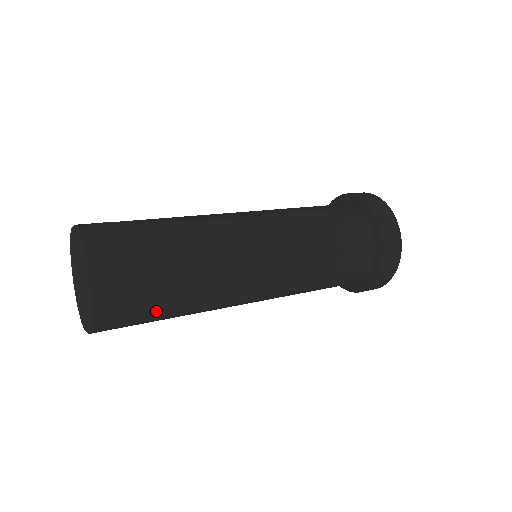
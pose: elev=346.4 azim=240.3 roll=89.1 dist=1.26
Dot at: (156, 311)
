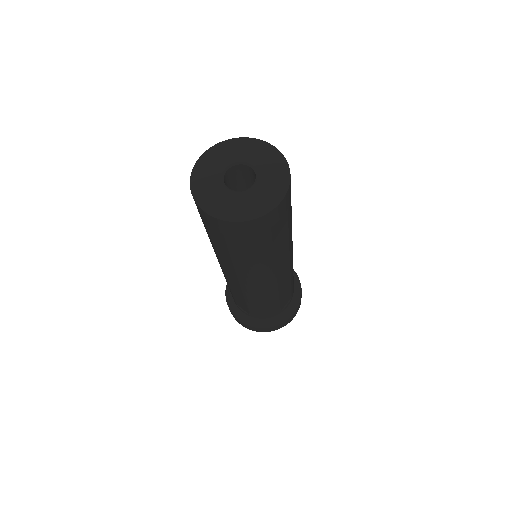
Dot at: (260, 245)
